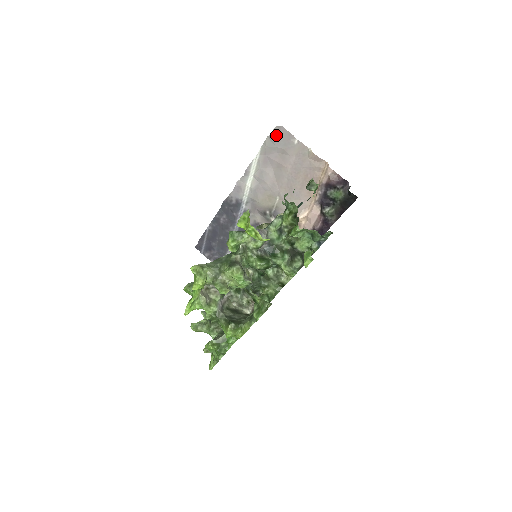
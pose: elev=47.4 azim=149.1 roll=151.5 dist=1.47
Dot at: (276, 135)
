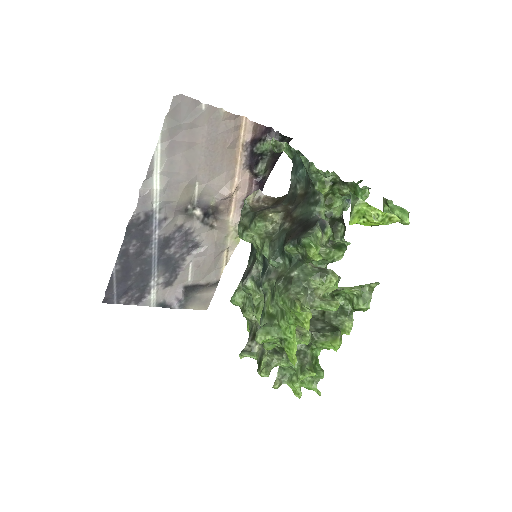
Dot at: (177, 109)
